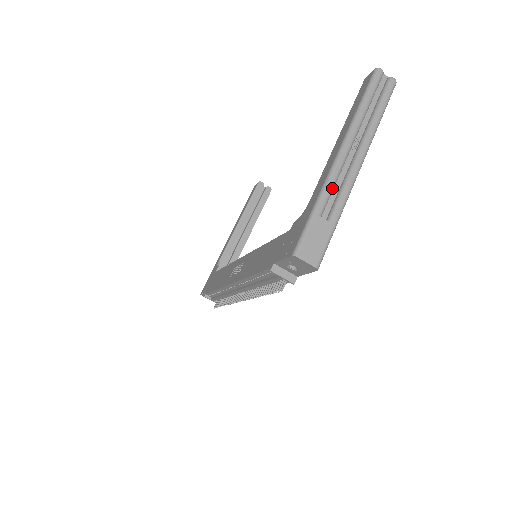
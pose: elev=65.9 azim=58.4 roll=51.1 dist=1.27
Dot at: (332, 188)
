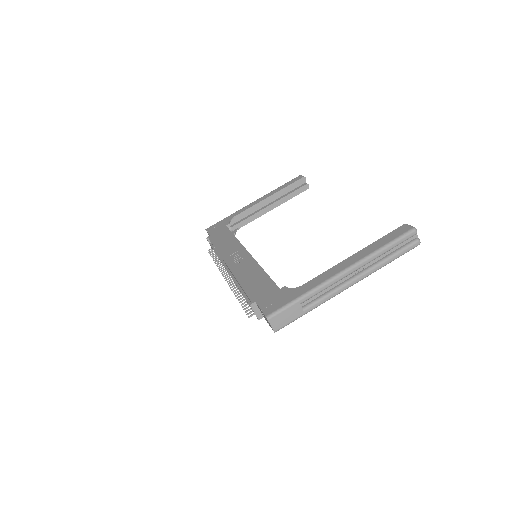
Dot at: (321, 291)
